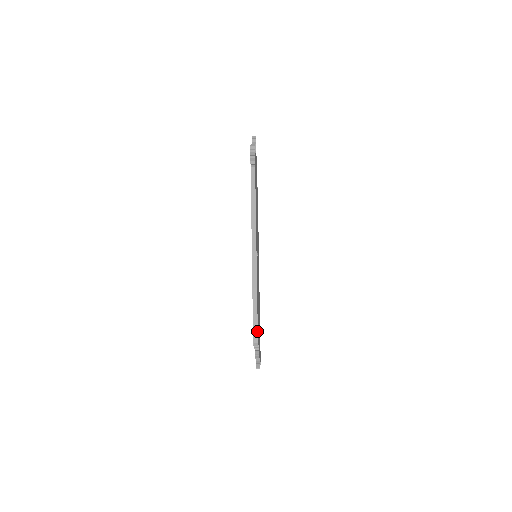
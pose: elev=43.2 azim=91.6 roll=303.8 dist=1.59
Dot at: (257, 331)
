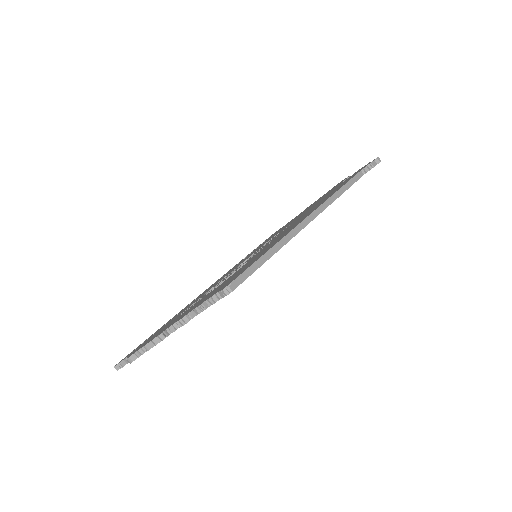
Dot at: (244, 280)
